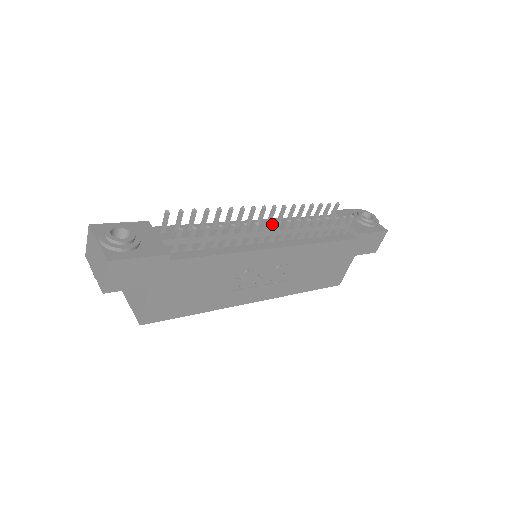
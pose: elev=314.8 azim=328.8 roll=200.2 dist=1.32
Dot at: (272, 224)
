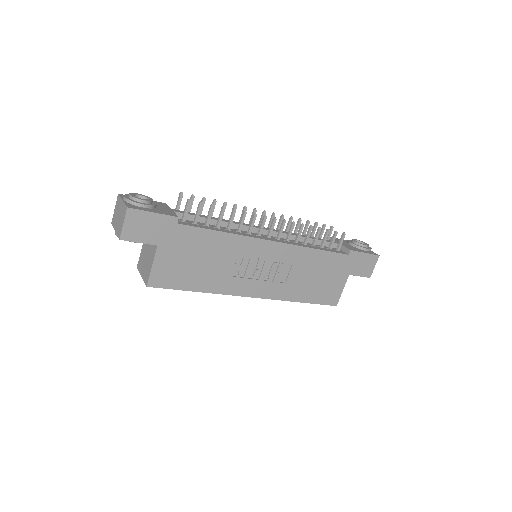
Dot at: occluded
